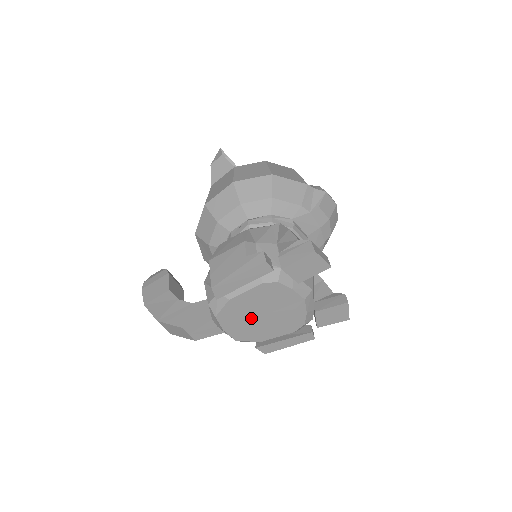
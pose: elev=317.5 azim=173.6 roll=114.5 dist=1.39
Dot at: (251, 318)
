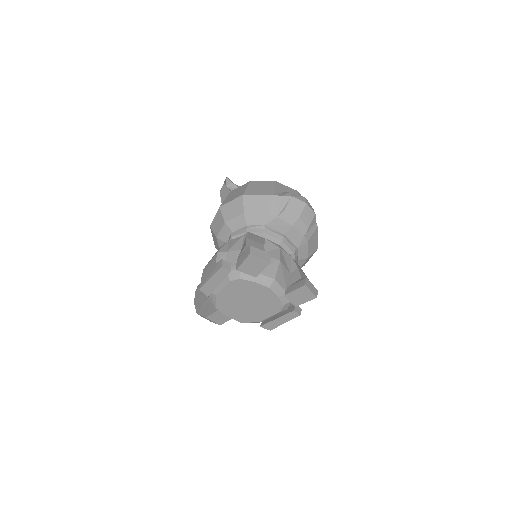
Dot at: (240, 306)
